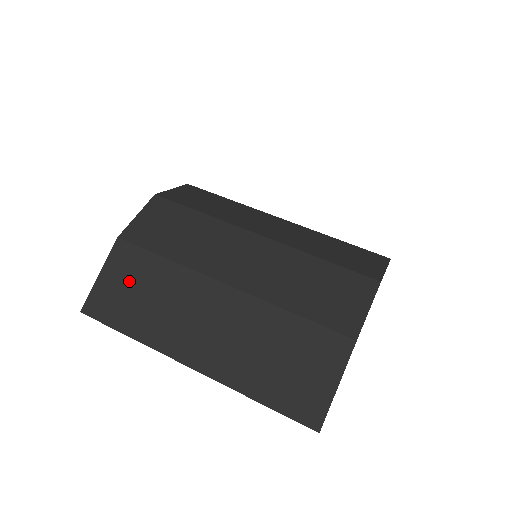
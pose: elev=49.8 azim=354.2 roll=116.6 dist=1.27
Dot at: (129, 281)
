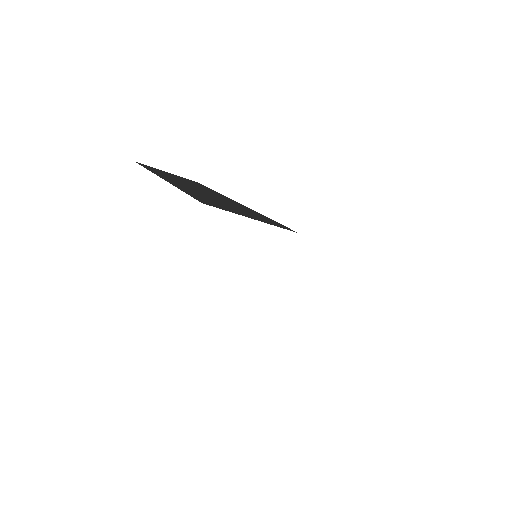
Dot at: (180, 178)
